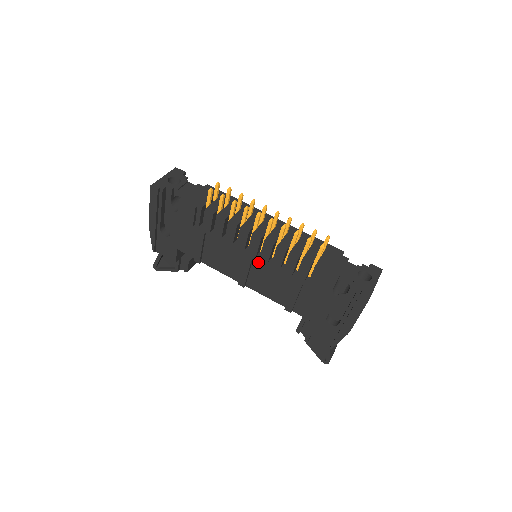
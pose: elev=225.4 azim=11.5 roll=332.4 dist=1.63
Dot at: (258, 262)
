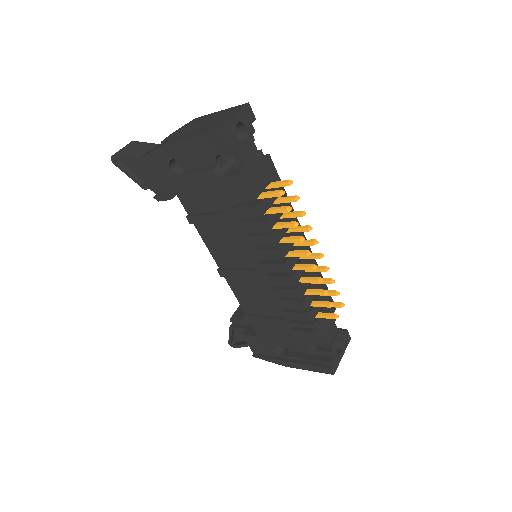
Dot at: (262, 280)
